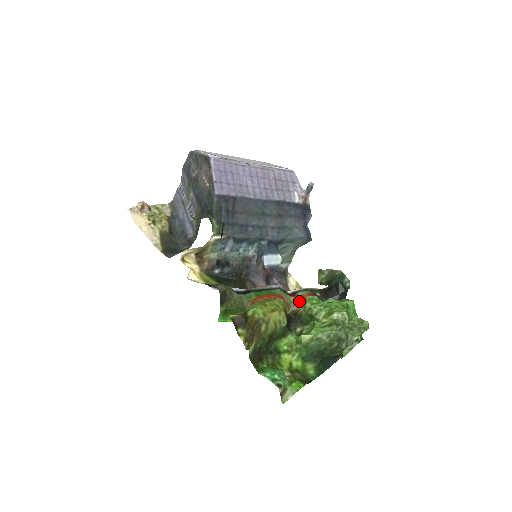
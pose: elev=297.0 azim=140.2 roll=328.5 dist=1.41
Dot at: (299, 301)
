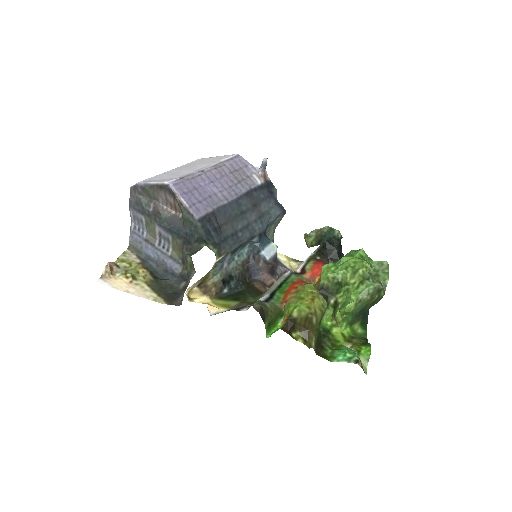
Dot at: (312, 275)
